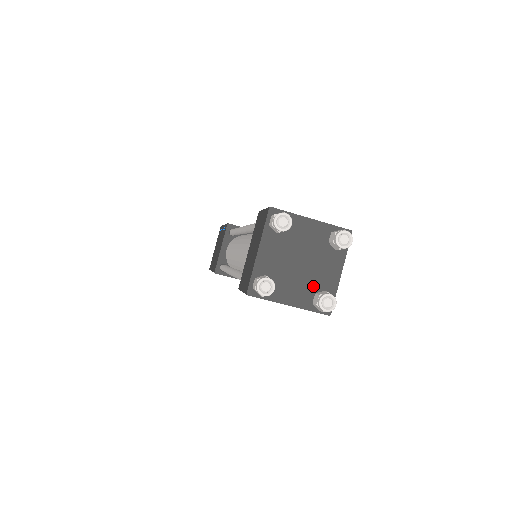
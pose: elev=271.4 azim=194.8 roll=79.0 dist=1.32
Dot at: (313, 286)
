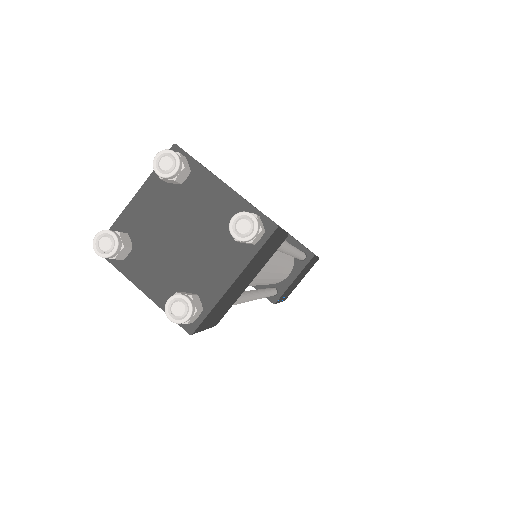
Dot at: (185, 280)
